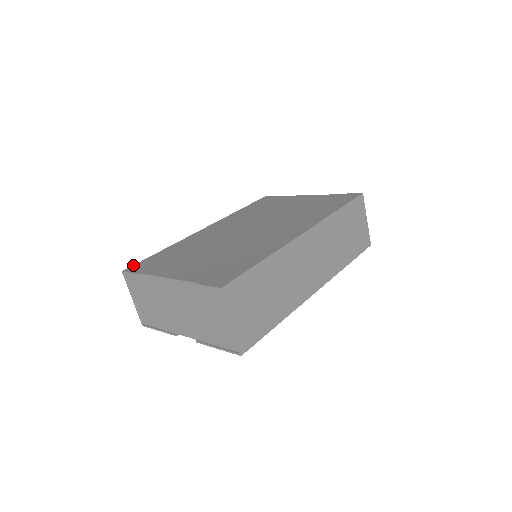
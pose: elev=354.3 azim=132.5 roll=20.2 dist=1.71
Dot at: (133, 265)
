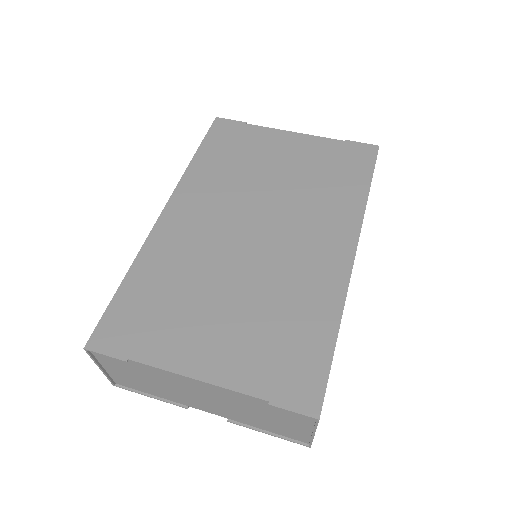
Dot at: (95, 329)
